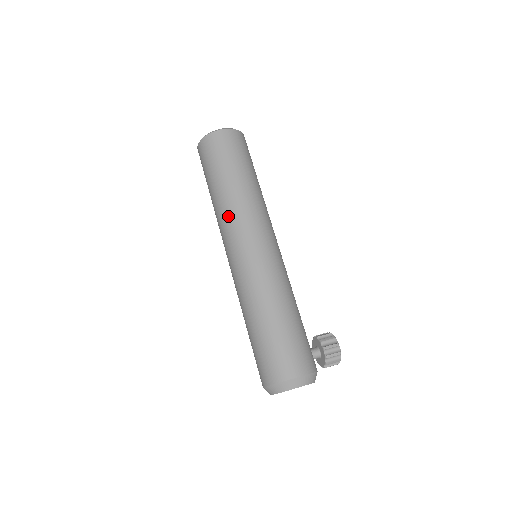
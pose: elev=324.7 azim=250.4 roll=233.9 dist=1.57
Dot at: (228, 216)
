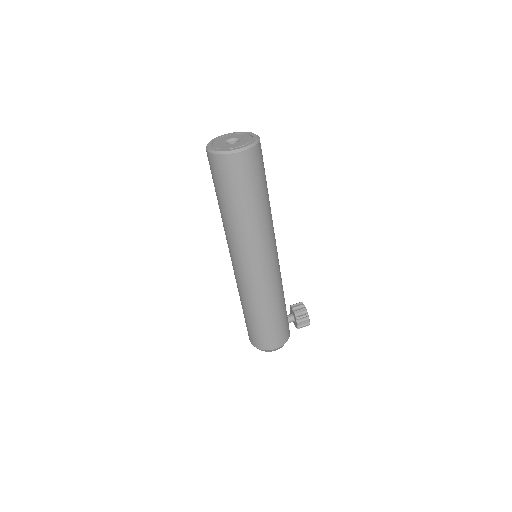
Dot at: (235, 239)
